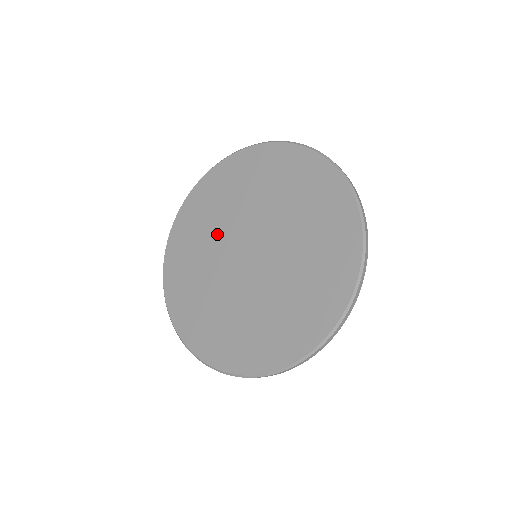
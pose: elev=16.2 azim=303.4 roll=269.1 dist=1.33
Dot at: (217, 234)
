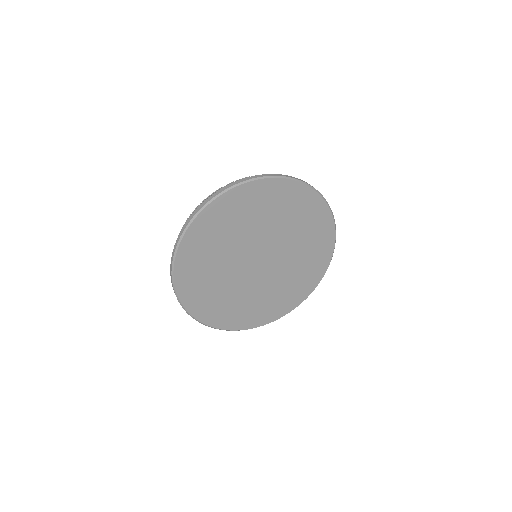
Dot at: (232, 249)
